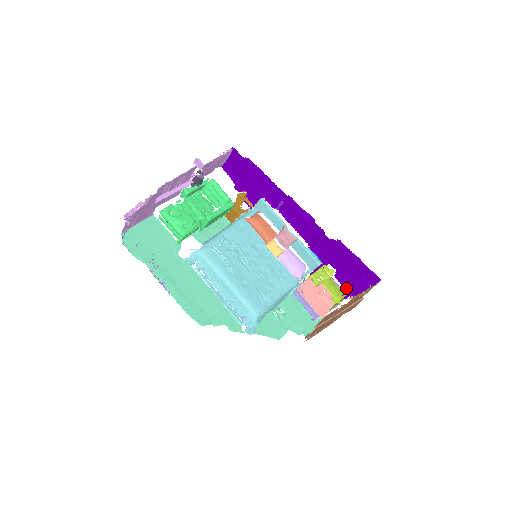
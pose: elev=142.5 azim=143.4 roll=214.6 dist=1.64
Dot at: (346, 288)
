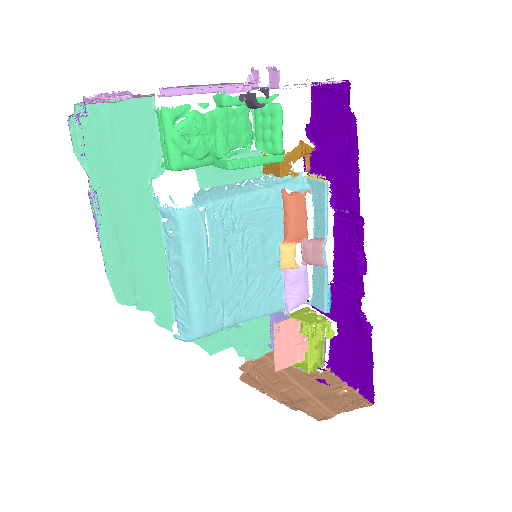
Dot at: (331, 357)
